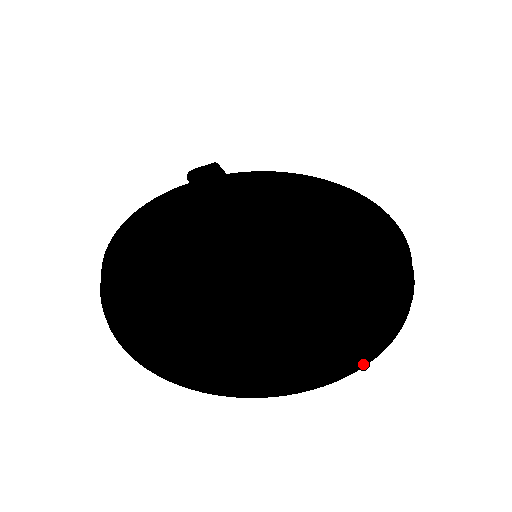
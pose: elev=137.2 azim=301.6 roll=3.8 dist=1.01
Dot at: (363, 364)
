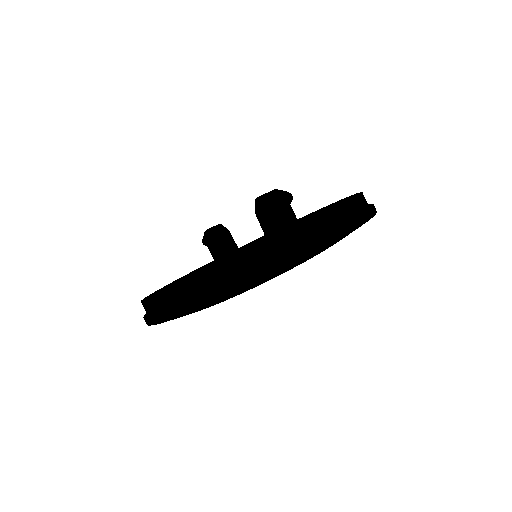
Dot at: (327, 242)
